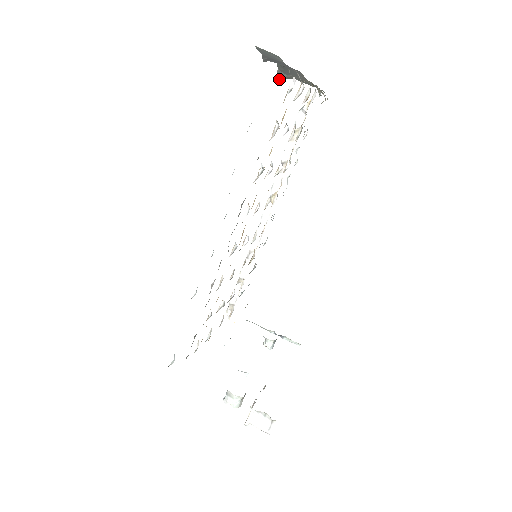
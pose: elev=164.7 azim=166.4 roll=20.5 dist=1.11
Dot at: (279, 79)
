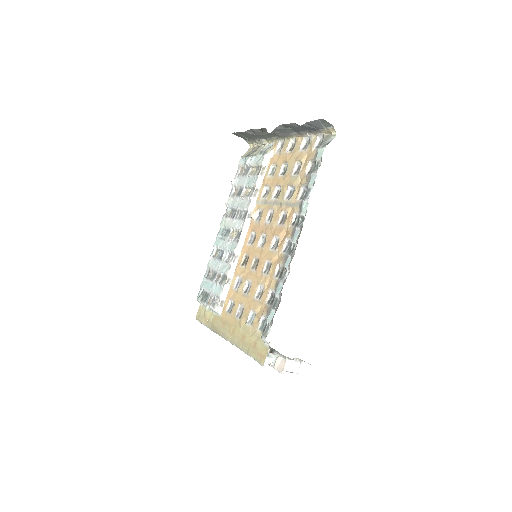
Dot at: occluded
